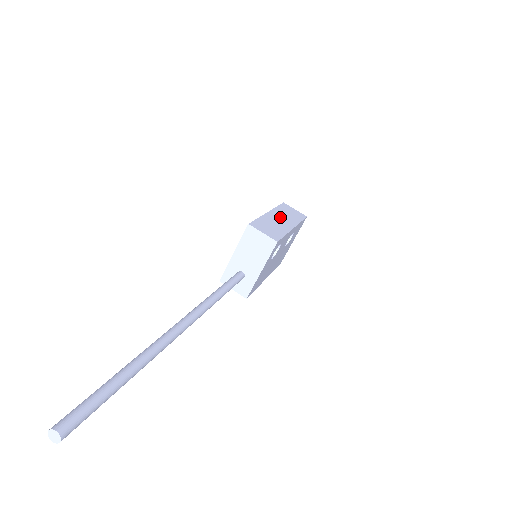
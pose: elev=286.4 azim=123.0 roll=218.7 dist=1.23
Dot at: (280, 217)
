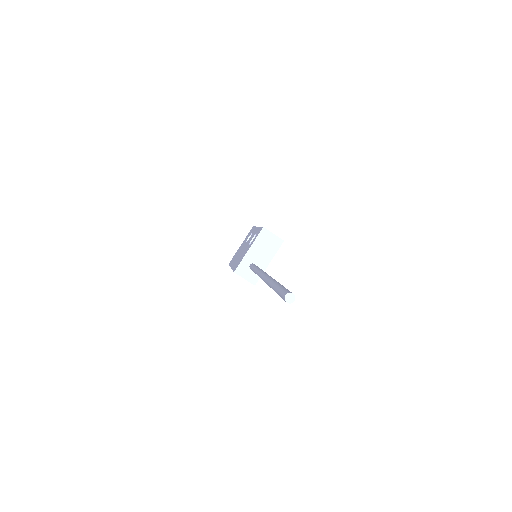
Dot at: occluded
